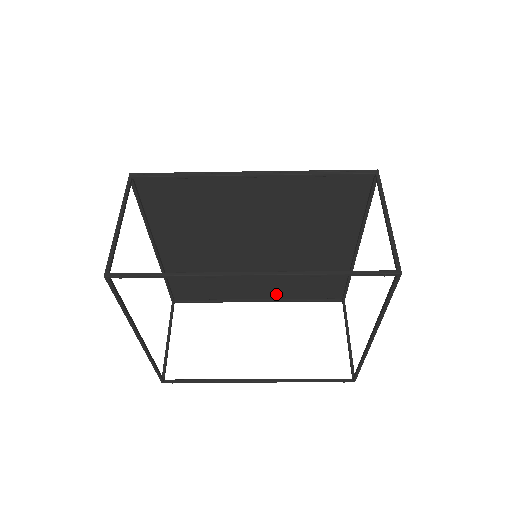
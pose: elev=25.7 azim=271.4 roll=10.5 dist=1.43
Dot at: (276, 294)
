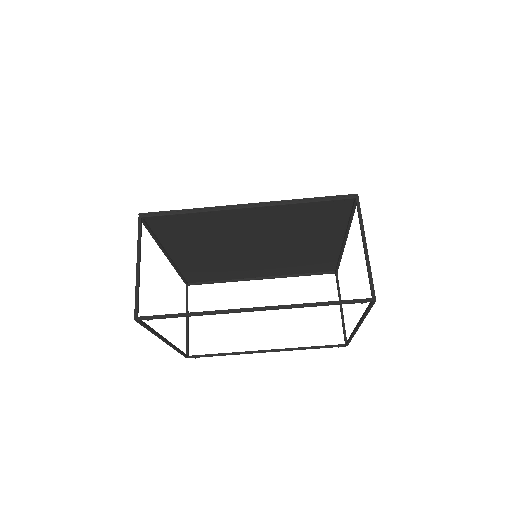
Dot at: (276, 273)
